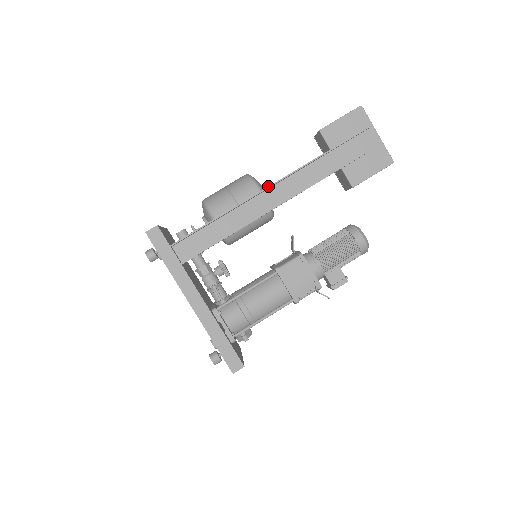
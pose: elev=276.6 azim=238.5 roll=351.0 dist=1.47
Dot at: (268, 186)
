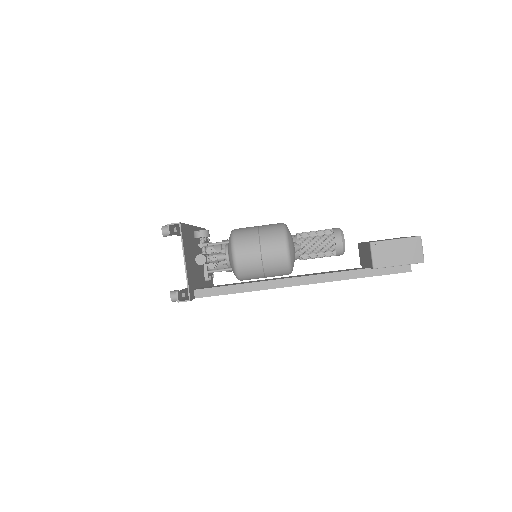
Dot at: occluded
